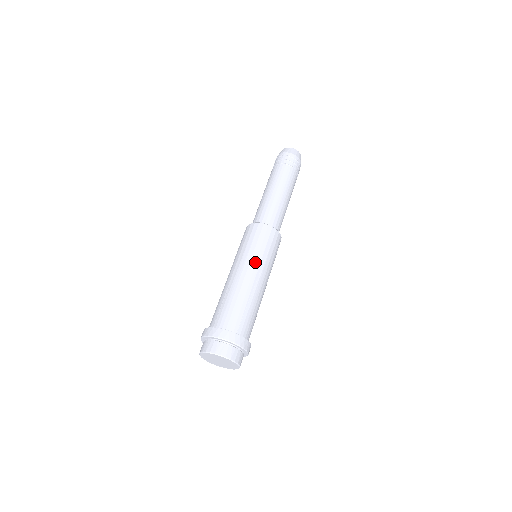
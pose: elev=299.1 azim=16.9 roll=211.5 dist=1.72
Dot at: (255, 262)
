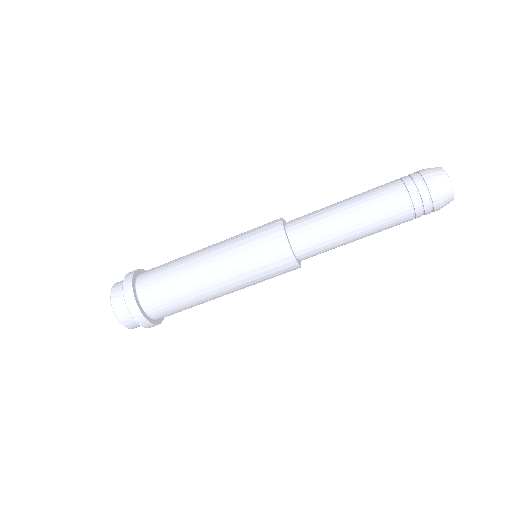
Dot at: (226, 257)
